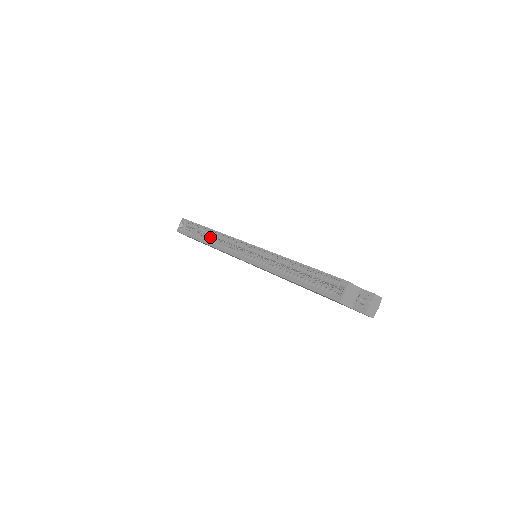
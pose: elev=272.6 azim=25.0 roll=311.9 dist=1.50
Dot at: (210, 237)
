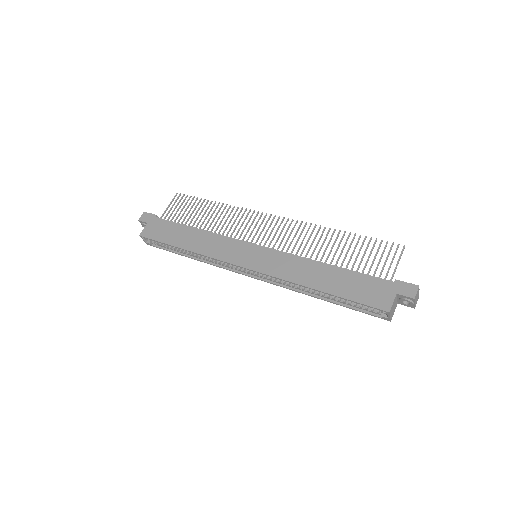
Dot at: occluded
